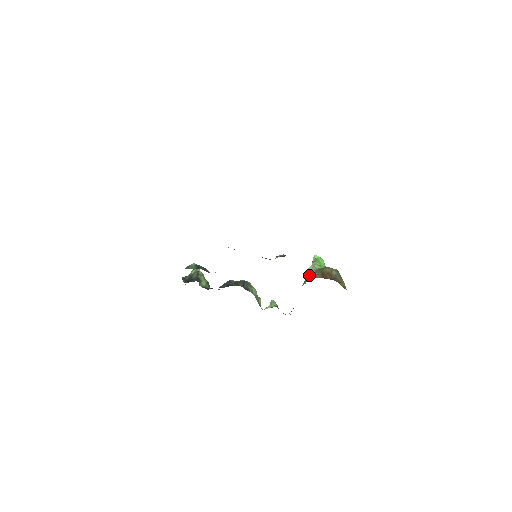
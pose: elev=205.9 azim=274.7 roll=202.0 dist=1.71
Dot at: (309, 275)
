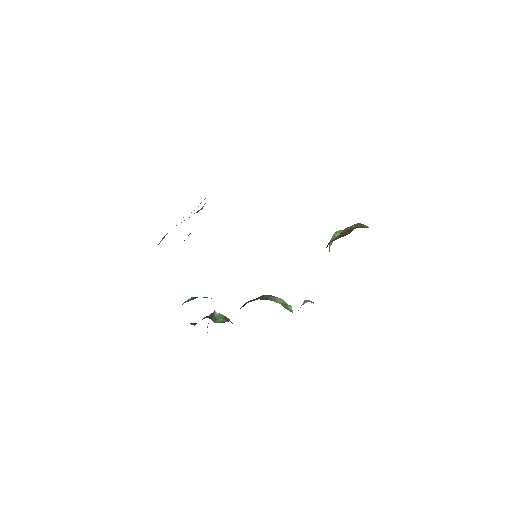
Dot at: (327, 245)
